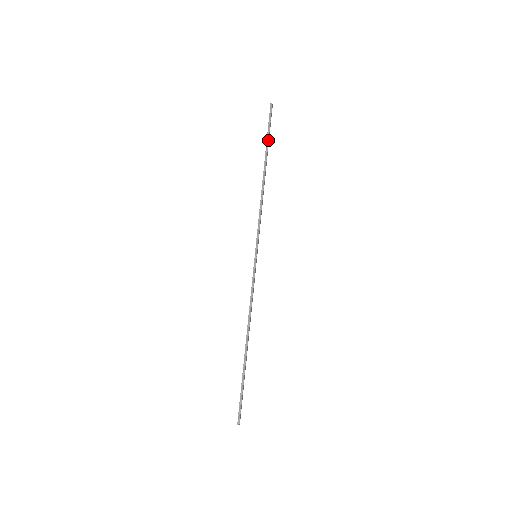
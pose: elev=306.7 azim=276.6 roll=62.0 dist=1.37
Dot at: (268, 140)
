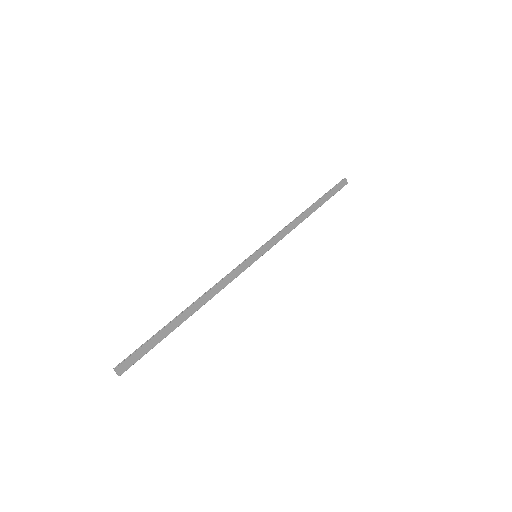
Dot at: (326, 194)
